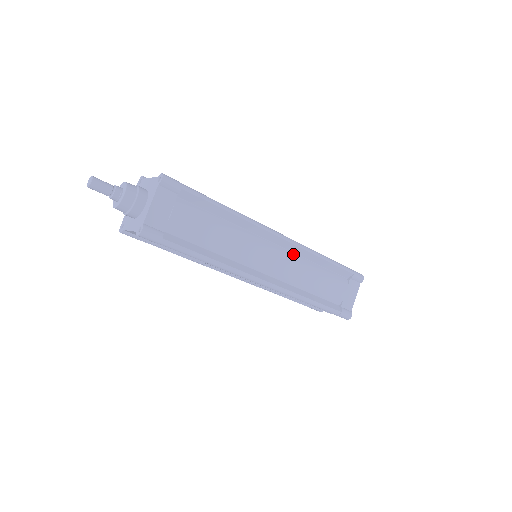
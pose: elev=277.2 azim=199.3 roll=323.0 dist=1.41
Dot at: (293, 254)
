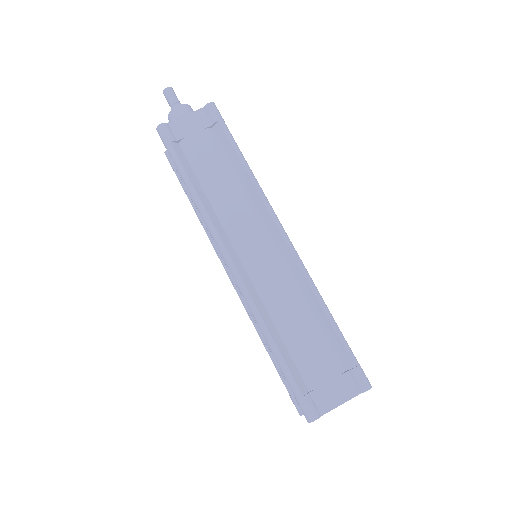
Dot at: (289, 271)
